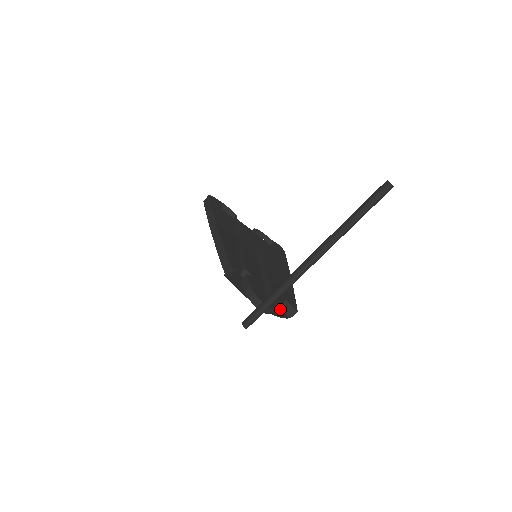
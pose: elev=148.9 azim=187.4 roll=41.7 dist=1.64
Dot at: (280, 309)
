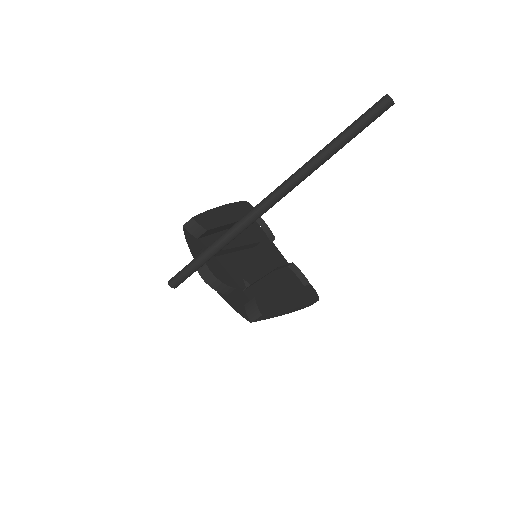
Dot at: (242, 306)
